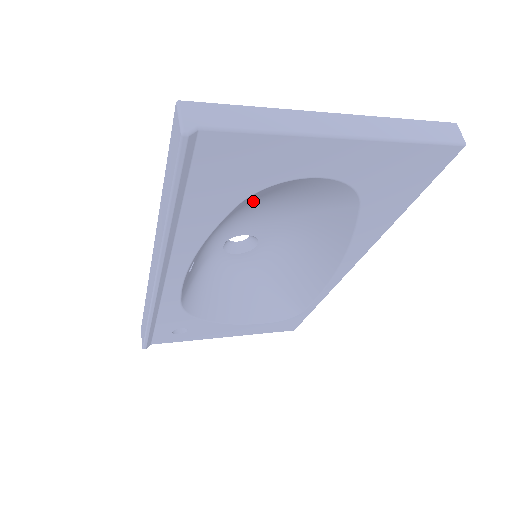
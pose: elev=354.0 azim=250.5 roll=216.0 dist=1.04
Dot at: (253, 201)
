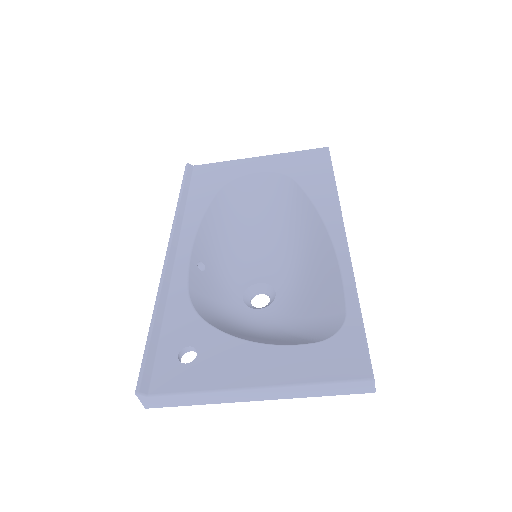
Dot at: (240, 221)
